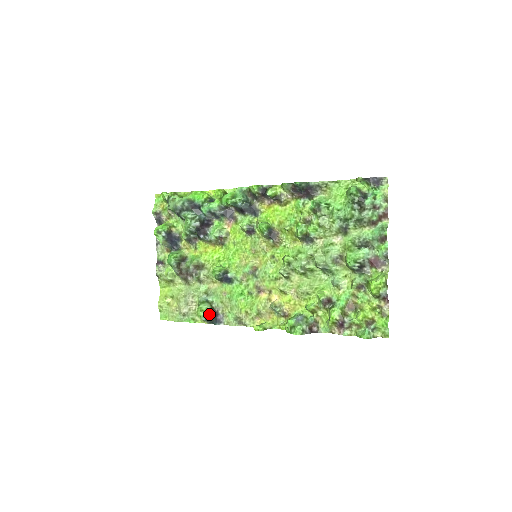
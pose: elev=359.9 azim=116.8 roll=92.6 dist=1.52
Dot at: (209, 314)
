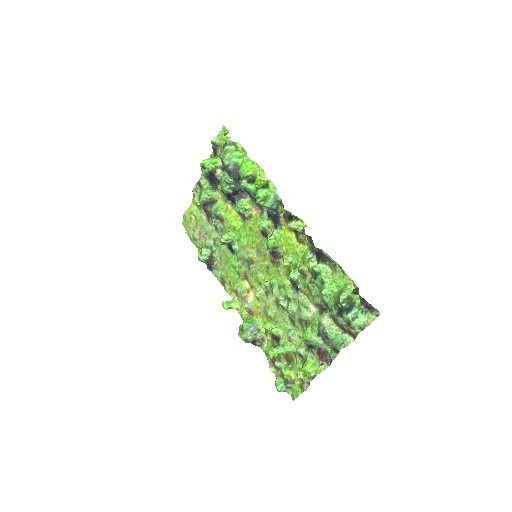
Dot at: (204, 260)
